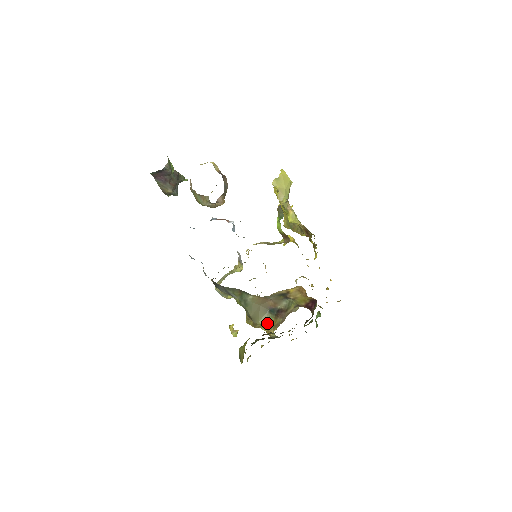
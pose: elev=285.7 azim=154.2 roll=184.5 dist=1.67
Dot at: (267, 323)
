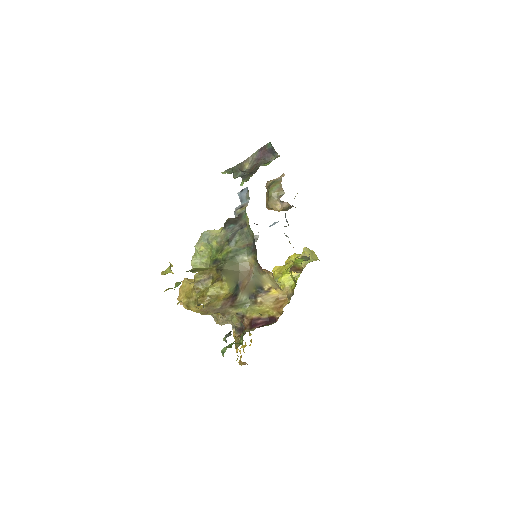
Dot at: (228, 287)
